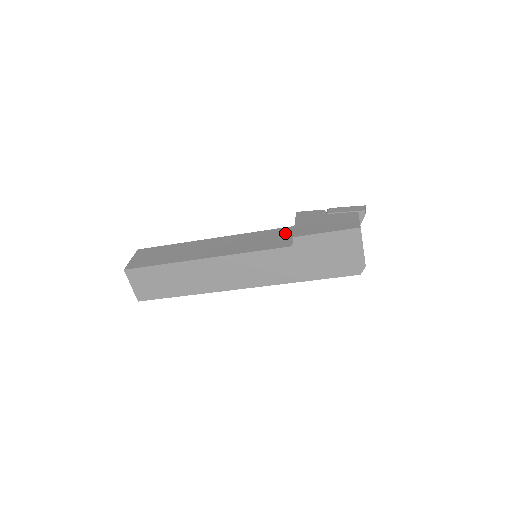
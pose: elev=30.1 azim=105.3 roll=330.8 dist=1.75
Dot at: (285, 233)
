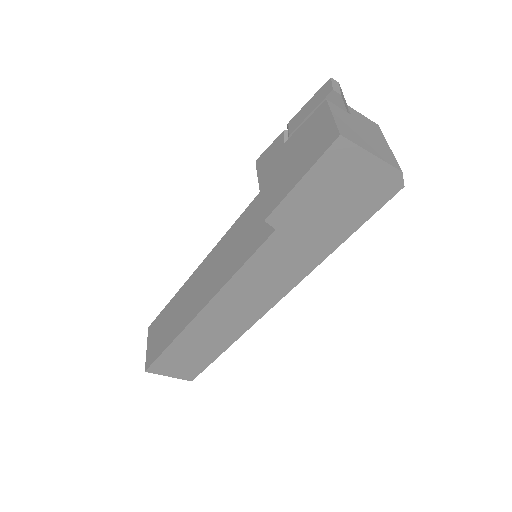
Dot at: (261, 207)
